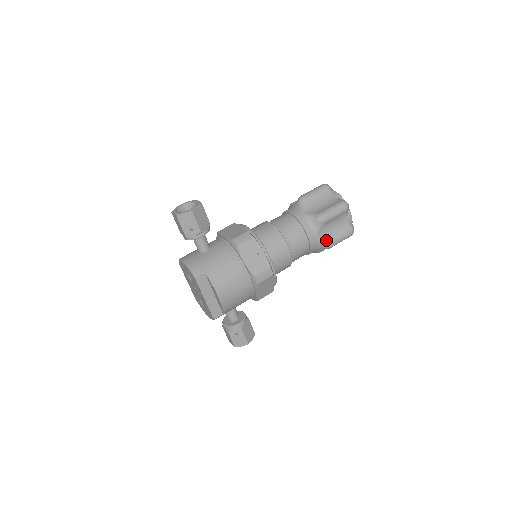
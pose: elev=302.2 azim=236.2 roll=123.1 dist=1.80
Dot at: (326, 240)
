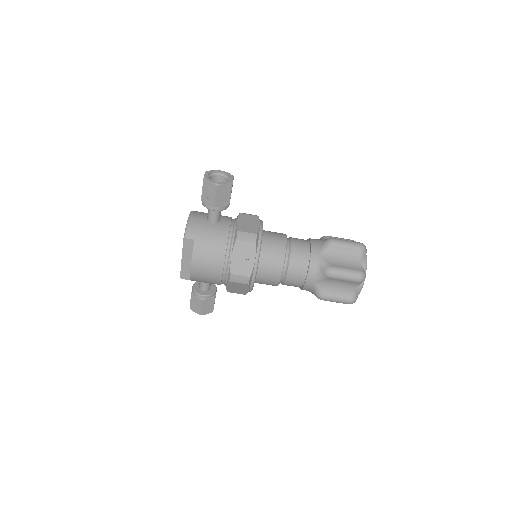
Dot at: (321, 291)
